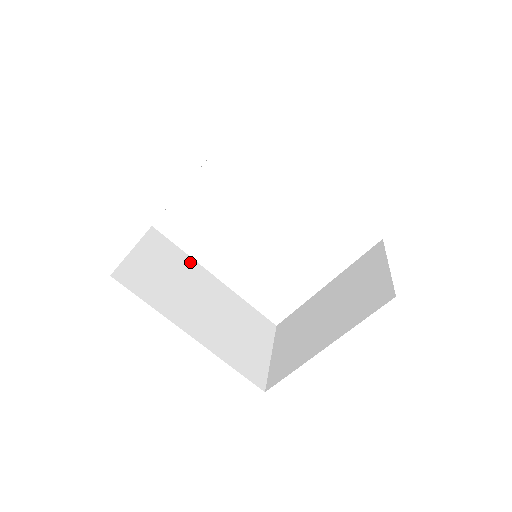
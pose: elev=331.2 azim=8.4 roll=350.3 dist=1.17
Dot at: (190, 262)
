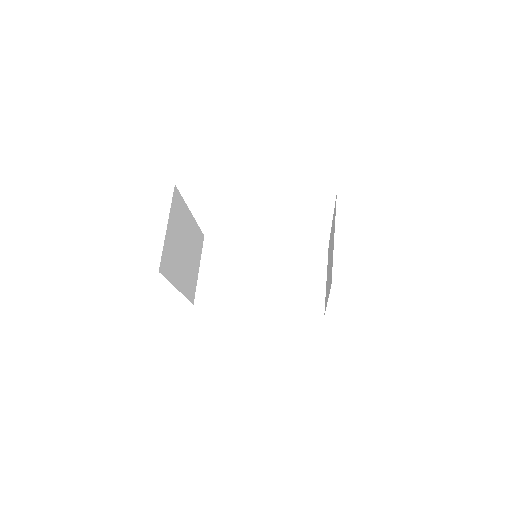
Dot at: (241, 244)
